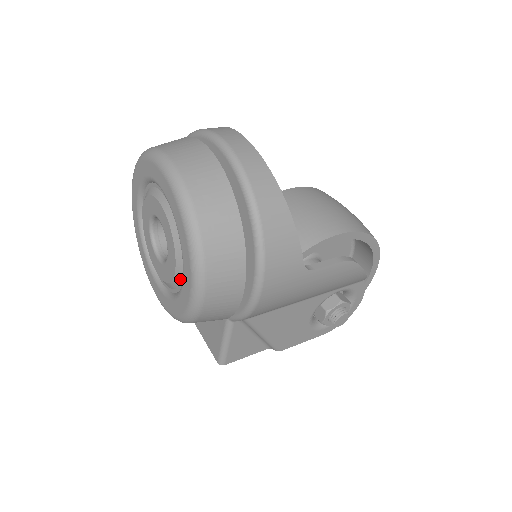
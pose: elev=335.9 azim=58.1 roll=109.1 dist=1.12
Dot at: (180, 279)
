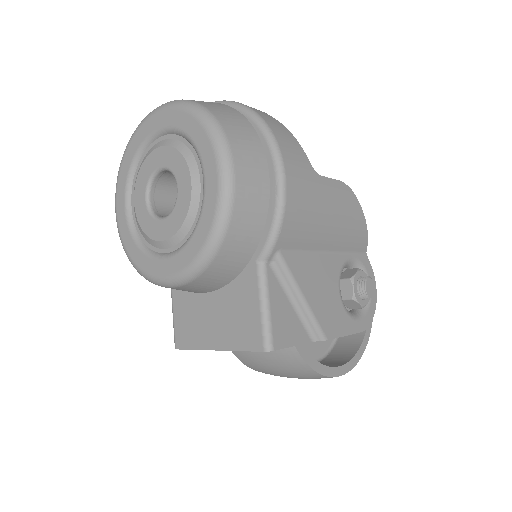
Dot at: (199, 194)
